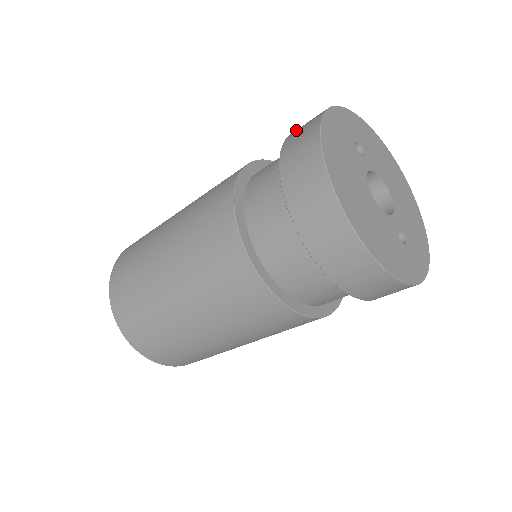
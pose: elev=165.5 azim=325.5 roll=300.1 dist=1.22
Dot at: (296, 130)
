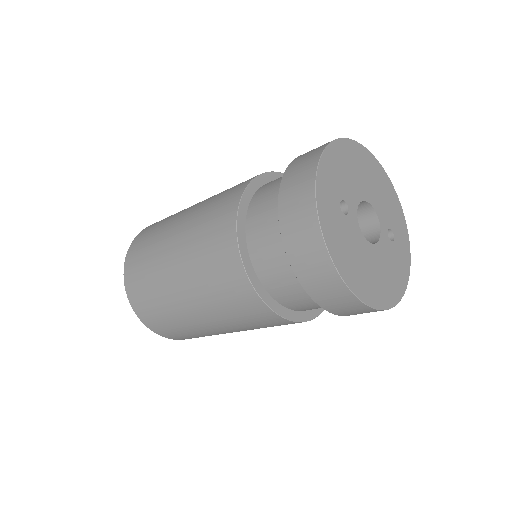
Dot at: (290, 237)
